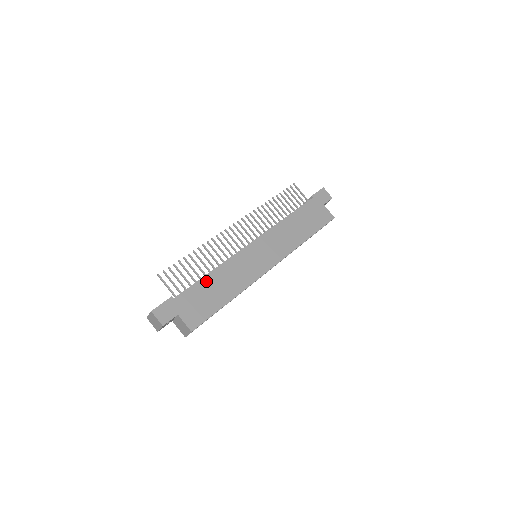
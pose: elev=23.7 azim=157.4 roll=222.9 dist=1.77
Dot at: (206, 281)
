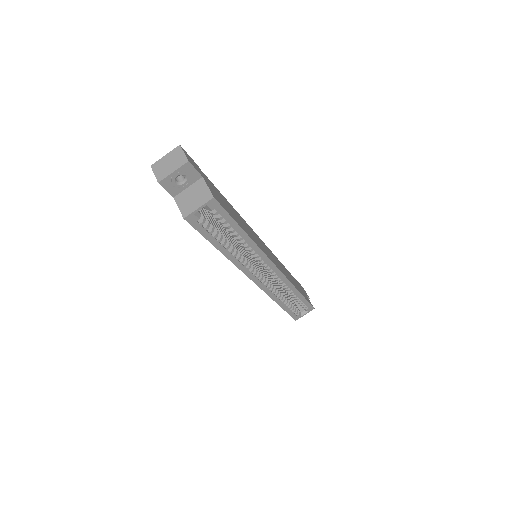
Dot at: (227, 201)
